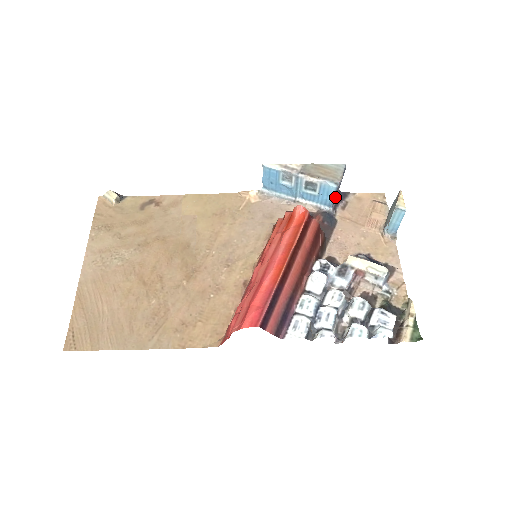
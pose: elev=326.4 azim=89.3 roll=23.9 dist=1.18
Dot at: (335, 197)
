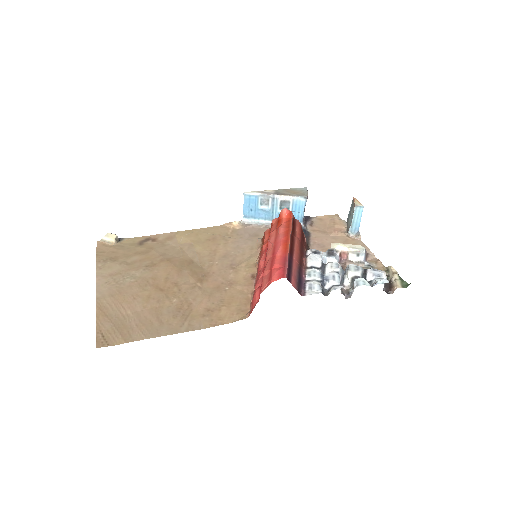
Dot at: occluded
